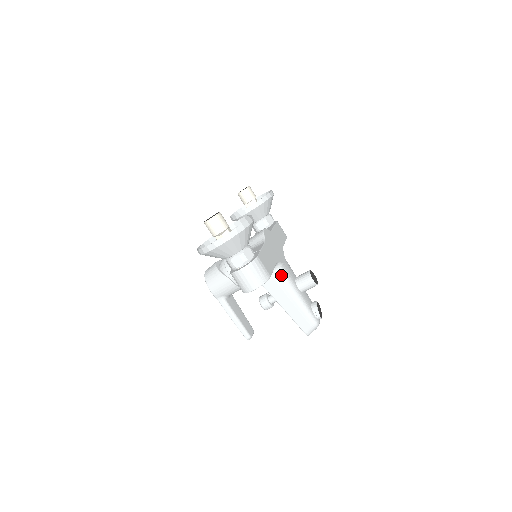
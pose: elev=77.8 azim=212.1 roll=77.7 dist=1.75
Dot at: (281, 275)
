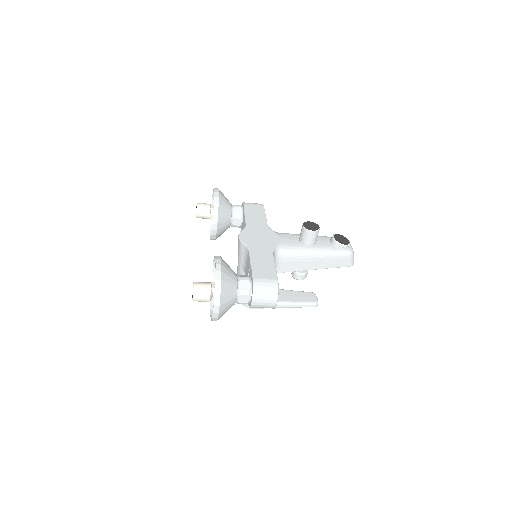
Dot at: (286, 254)
